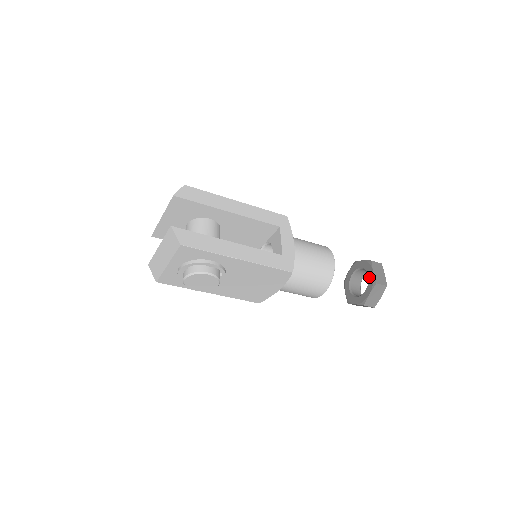
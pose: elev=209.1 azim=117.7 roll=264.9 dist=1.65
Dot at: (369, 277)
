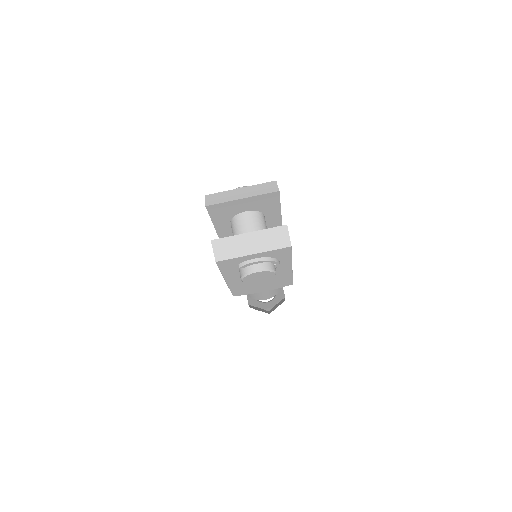
Dot at: occluded
